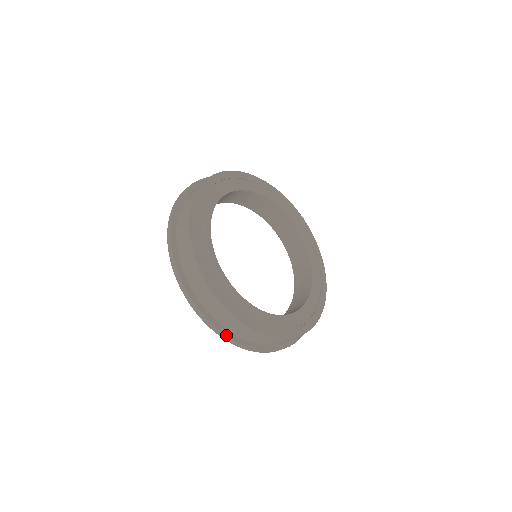
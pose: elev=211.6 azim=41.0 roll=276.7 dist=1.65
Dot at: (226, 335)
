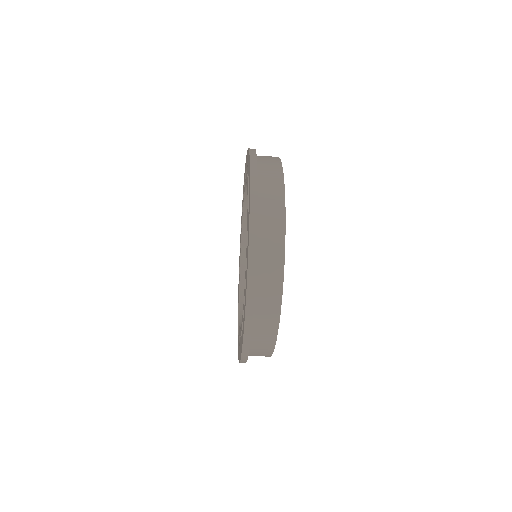
Dot at: occluded
